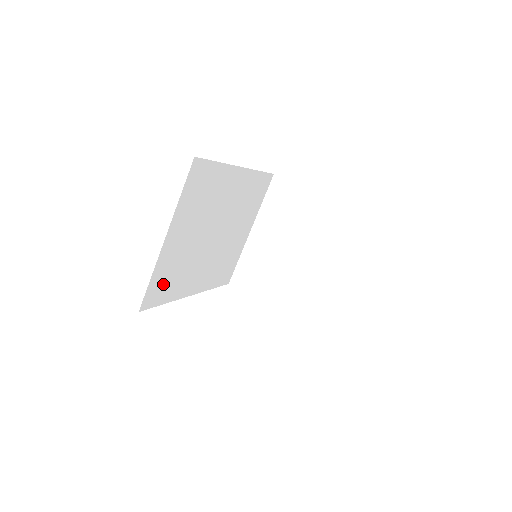
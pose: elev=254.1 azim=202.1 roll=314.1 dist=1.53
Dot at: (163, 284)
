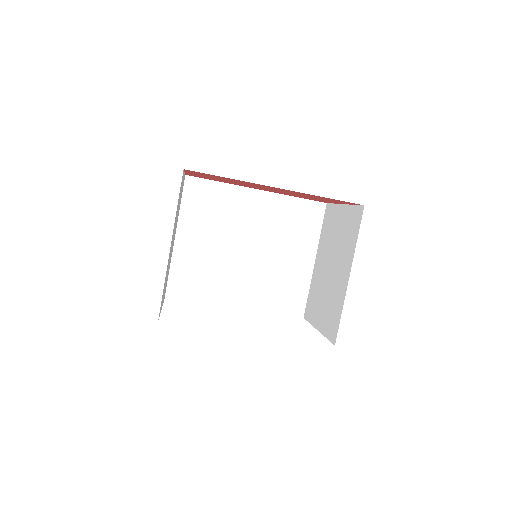
Dot at: (188, 282)
